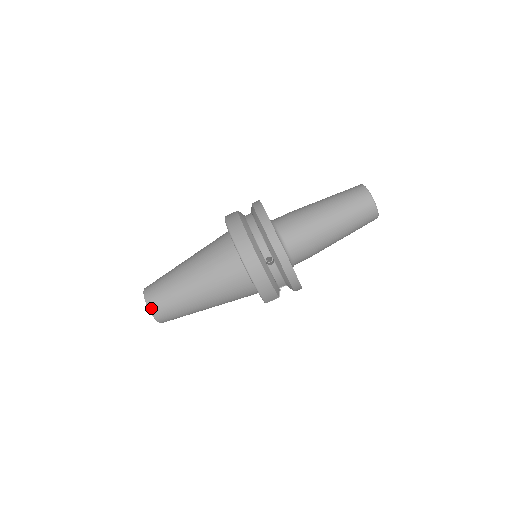
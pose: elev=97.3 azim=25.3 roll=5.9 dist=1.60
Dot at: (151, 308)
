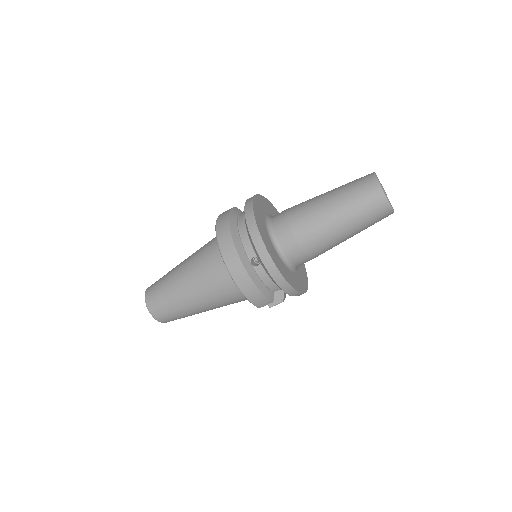
Dot at: (149, 307)
